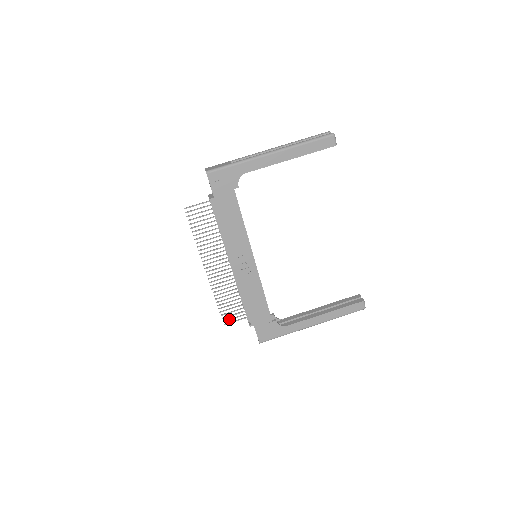
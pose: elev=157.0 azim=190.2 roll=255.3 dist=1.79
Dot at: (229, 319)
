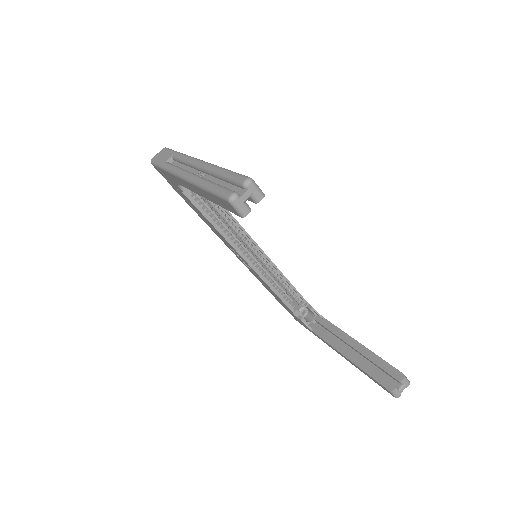
Dot at: occluded
